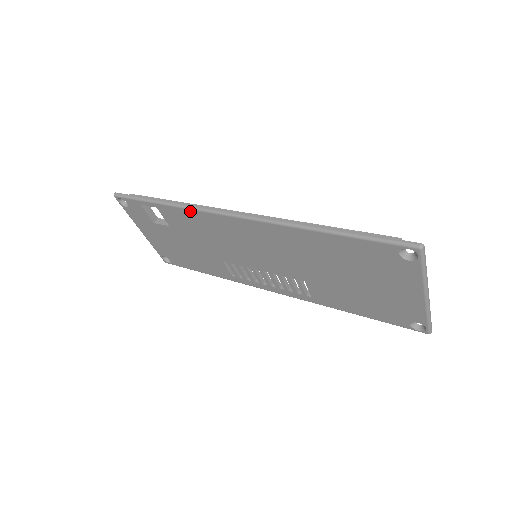
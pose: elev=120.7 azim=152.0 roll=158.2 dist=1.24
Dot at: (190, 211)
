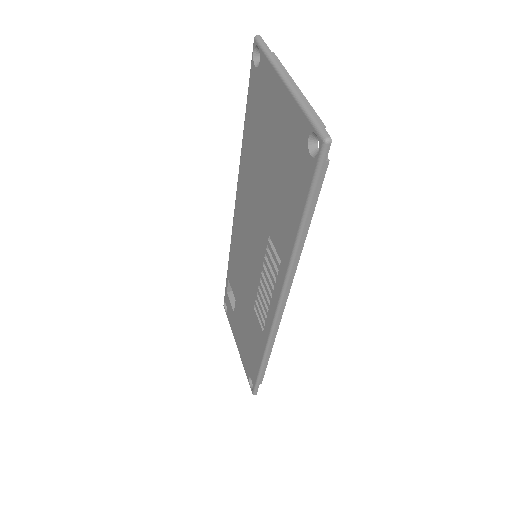
Dot at: (231, 249)
